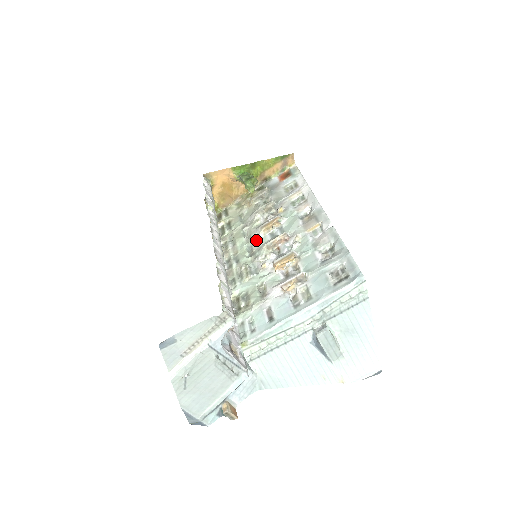
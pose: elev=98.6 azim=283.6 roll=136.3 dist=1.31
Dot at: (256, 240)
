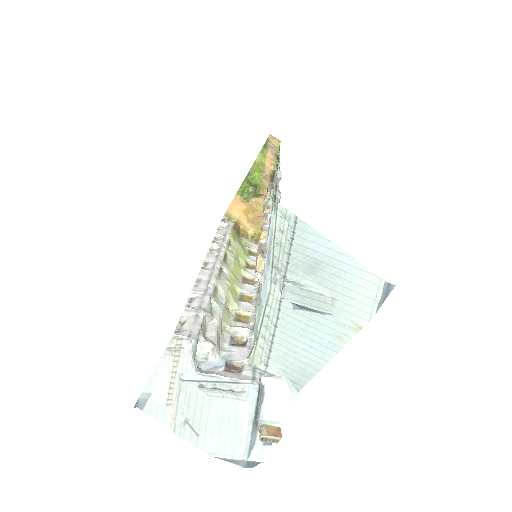
Dot at: occluded
